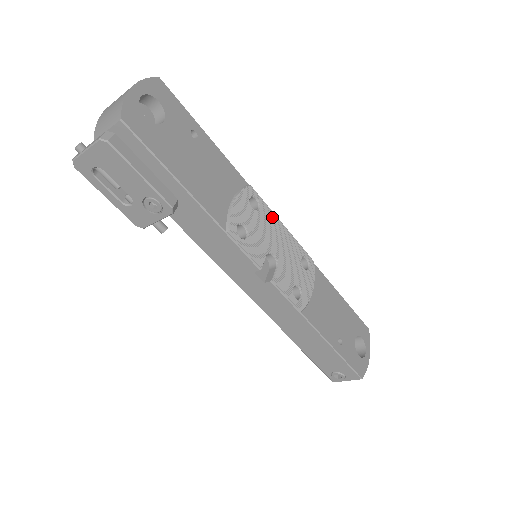
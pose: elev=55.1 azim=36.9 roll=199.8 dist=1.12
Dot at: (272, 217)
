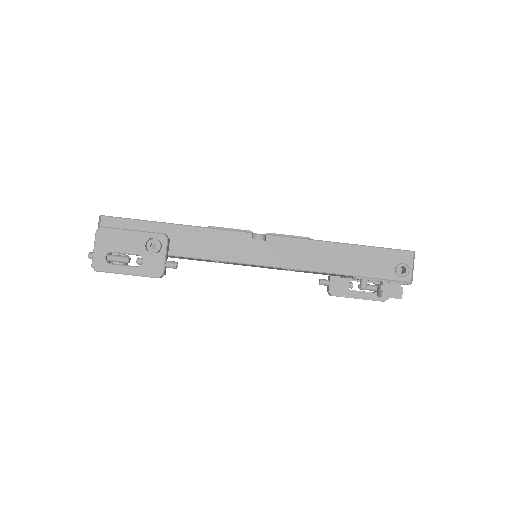
Dot at: occluded
